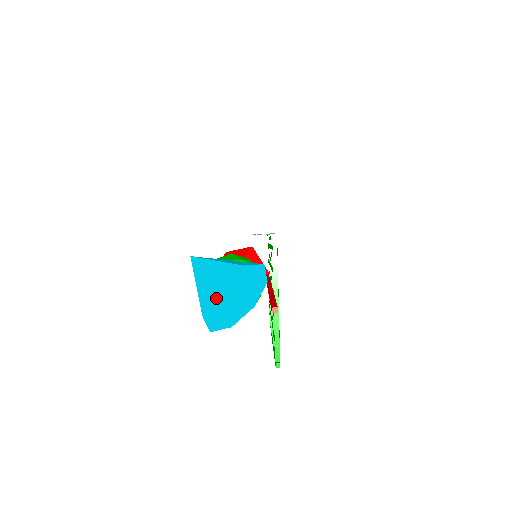
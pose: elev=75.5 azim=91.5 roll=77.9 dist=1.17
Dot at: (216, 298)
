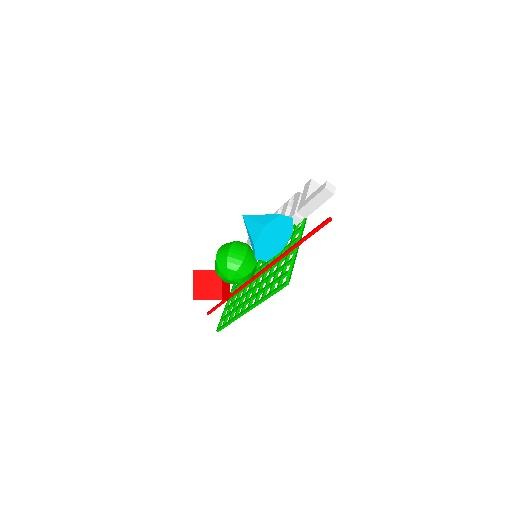
Dot at: (275, 222)
